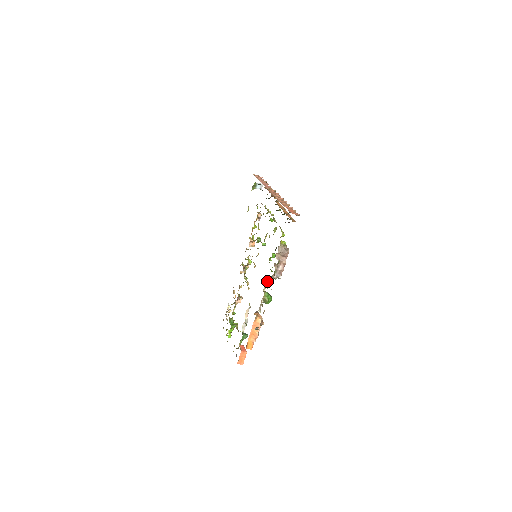
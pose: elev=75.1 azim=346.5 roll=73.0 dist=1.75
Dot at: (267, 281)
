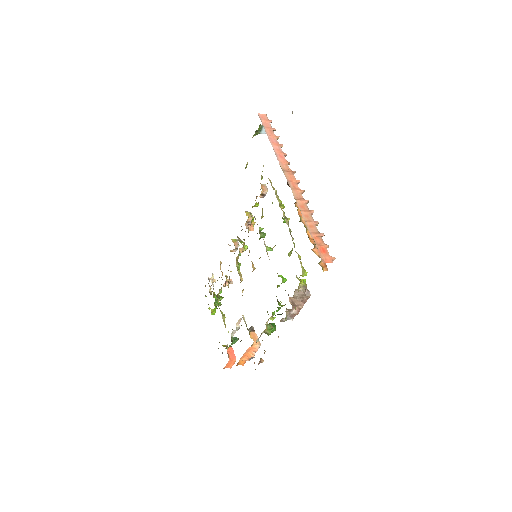
Dot at: (272, 315)
